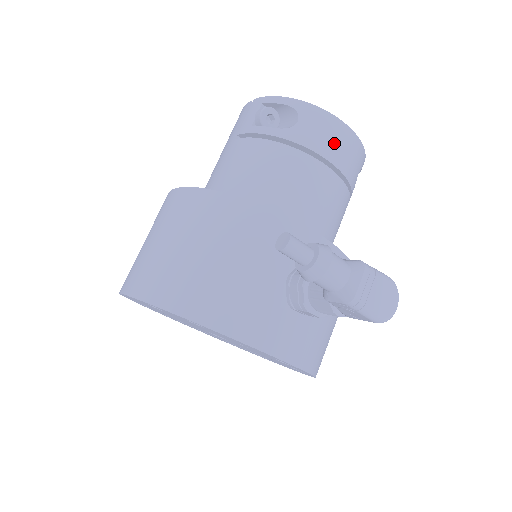
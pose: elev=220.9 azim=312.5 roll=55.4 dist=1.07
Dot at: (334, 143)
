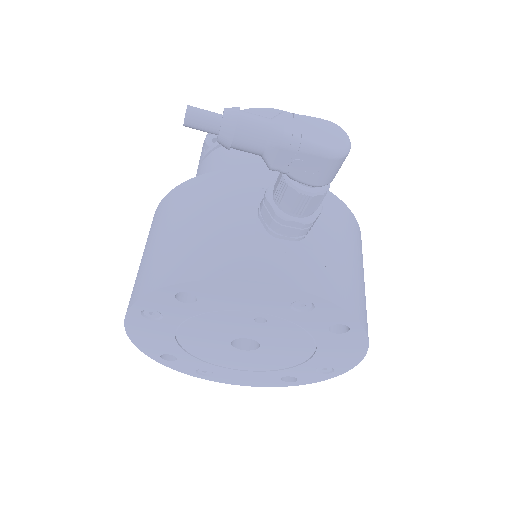
Dot at: occluded
